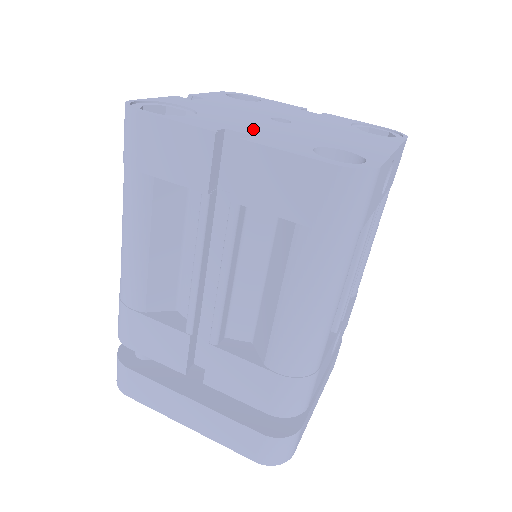
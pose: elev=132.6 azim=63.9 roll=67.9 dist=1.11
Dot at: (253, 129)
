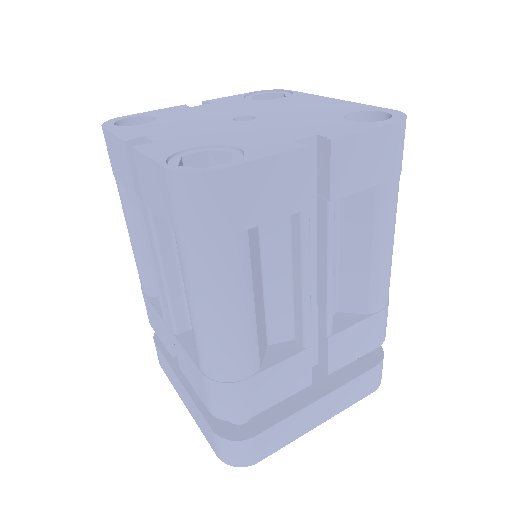
Dot at: (290, 132)
